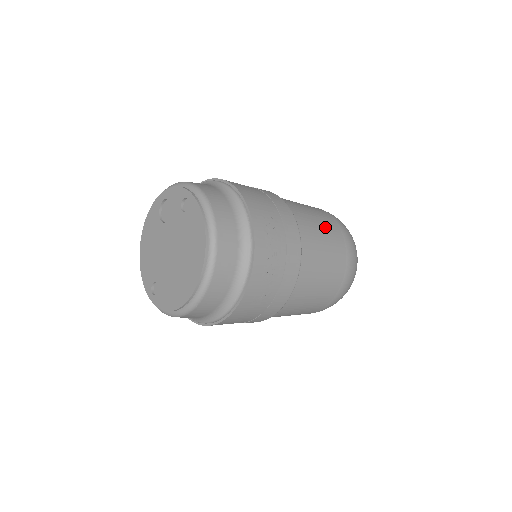
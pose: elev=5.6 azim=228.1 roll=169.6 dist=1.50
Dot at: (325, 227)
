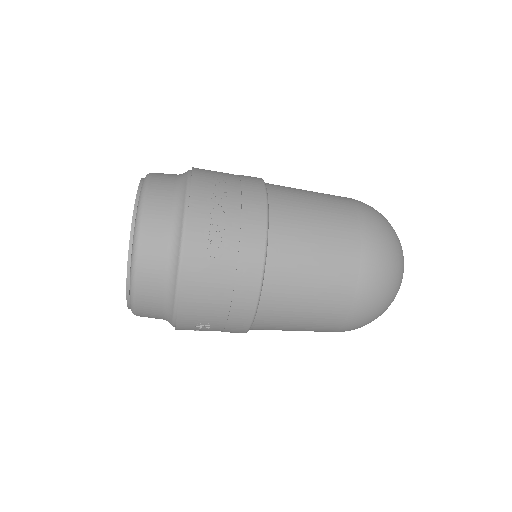
Dot at: (320, 195)
